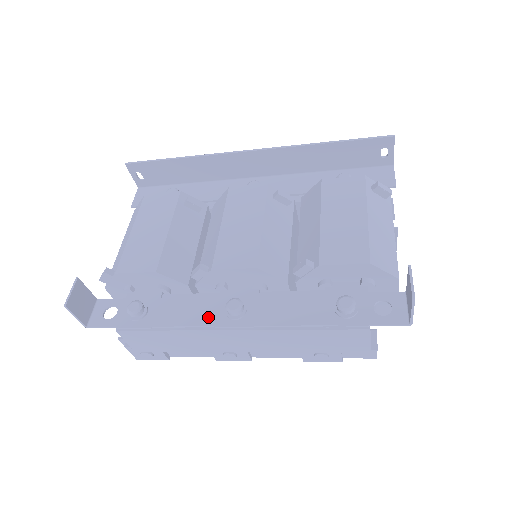
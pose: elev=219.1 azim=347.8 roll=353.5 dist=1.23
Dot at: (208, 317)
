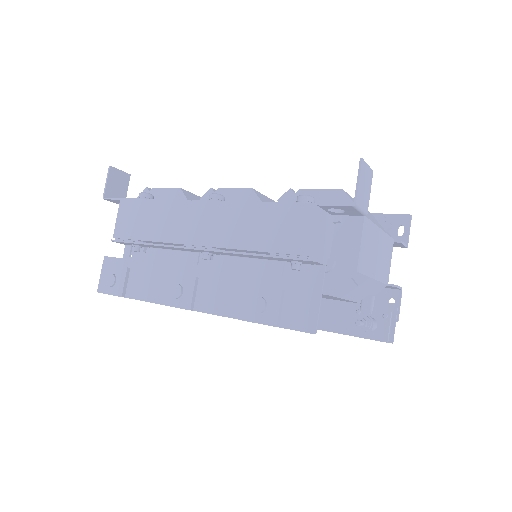
Dot at: occluded
